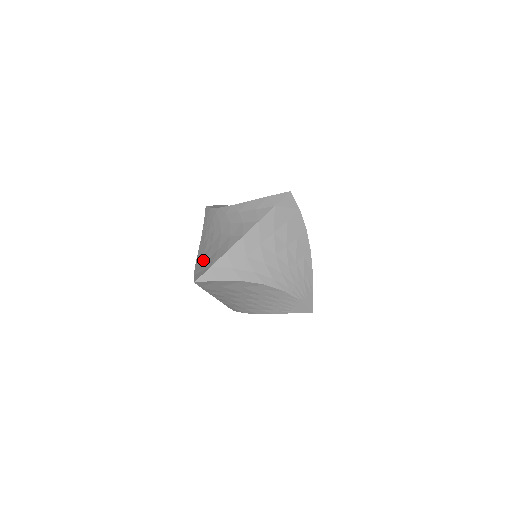
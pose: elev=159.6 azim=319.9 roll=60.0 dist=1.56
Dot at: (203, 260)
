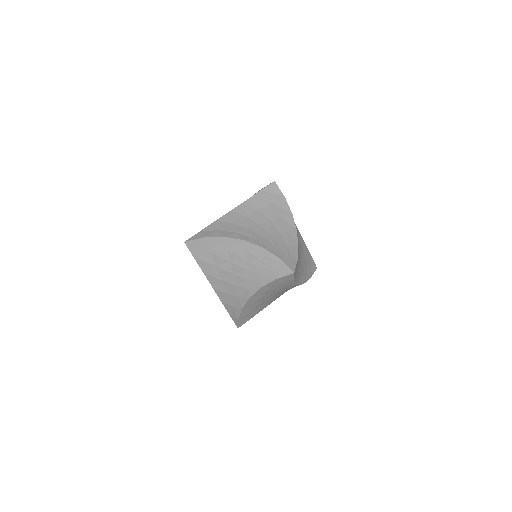
Dot at: occluded
